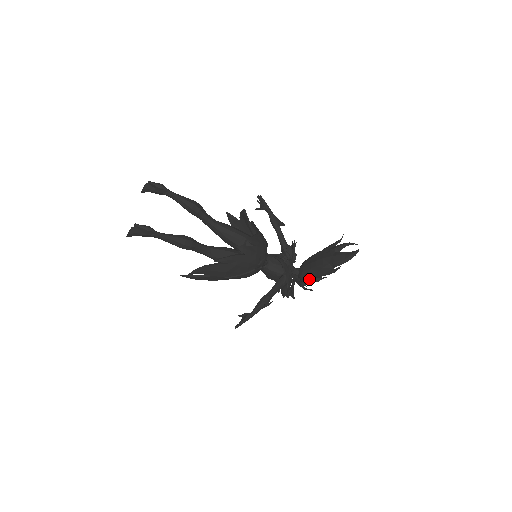
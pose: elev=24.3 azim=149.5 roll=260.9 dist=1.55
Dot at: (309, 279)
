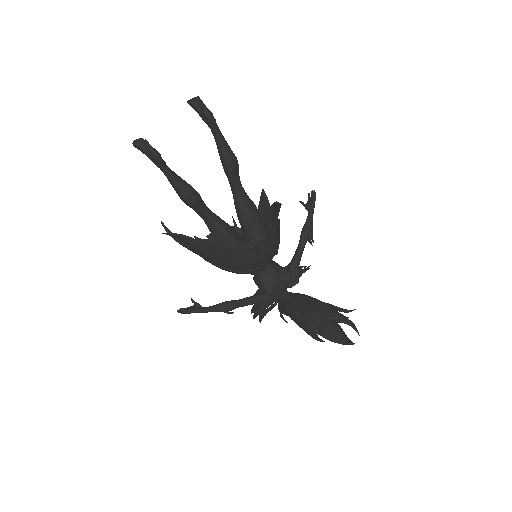
Dot at: (289, 316)
